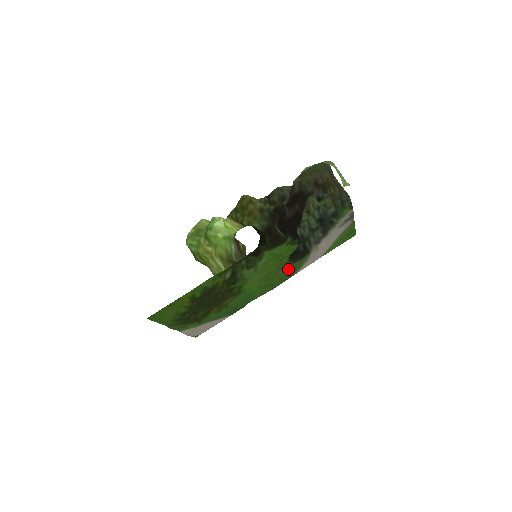
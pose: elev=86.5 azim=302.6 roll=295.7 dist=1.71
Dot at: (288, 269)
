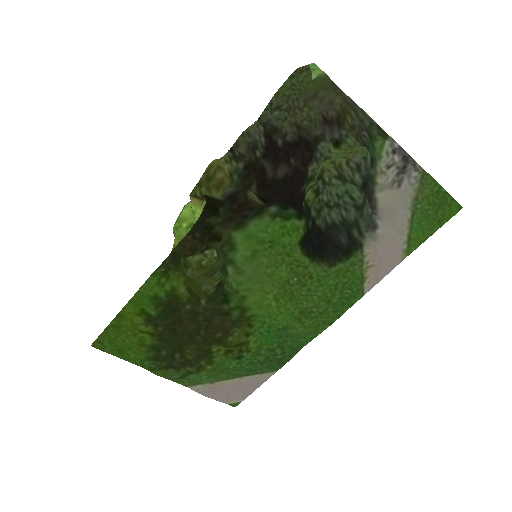
Dot at: (329, 280)
